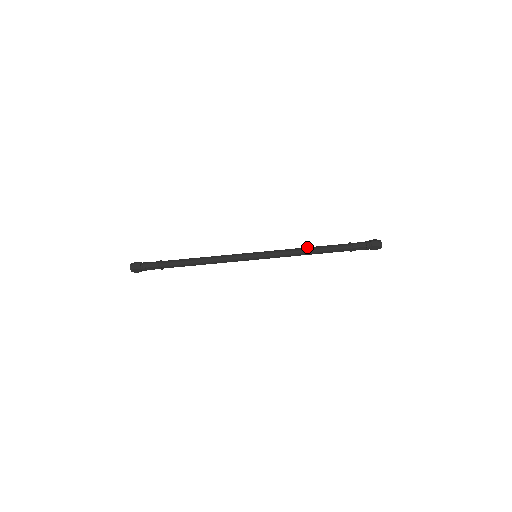
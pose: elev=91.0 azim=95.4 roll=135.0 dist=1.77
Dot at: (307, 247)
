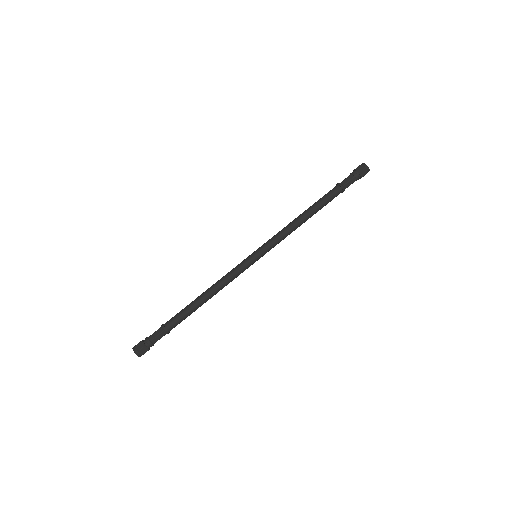
Dot at: (302, 216)
